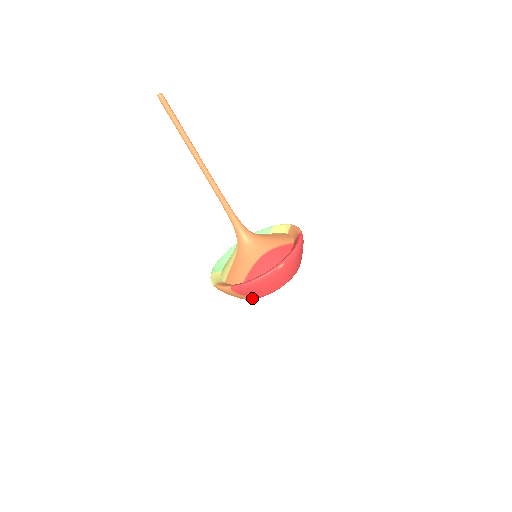
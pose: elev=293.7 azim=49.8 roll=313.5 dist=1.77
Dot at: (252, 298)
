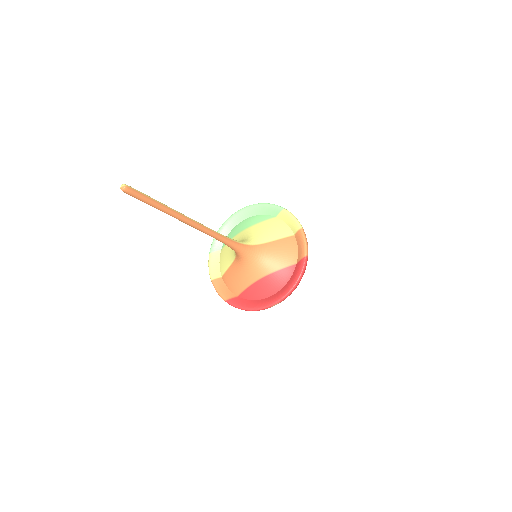
Dot at: occluded
